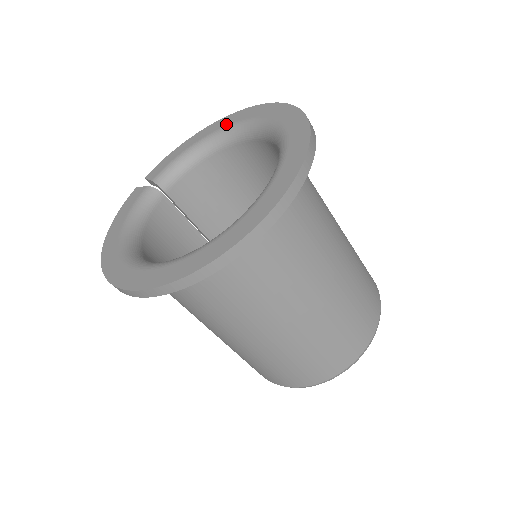
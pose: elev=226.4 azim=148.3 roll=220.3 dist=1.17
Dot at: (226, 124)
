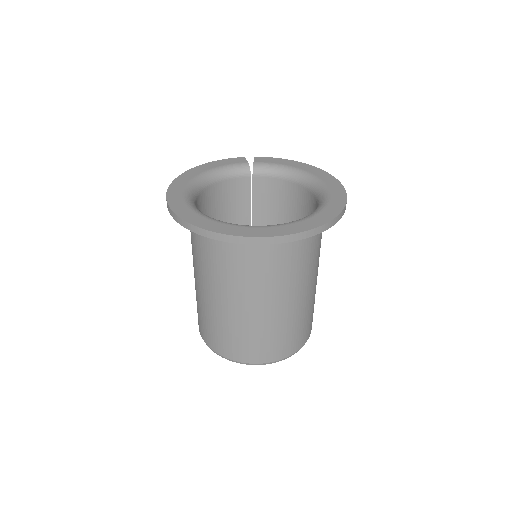
Dot at: (318, 175)
